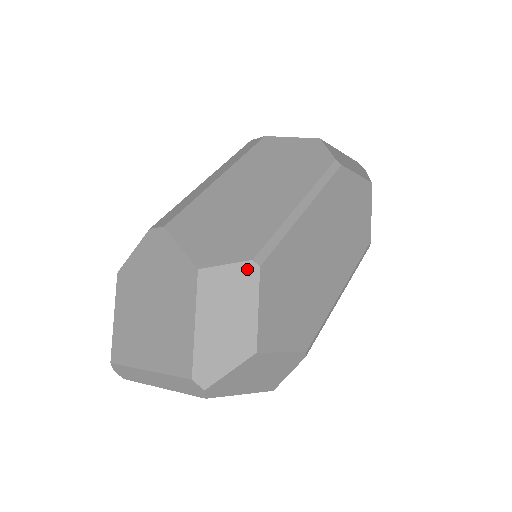
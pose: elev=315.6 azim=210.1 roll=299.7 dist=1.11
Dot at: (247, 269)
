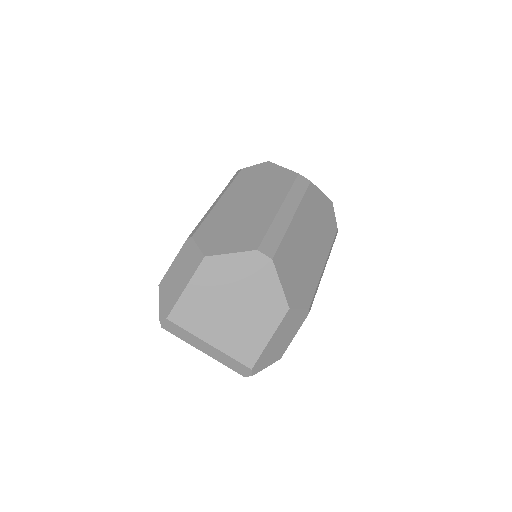
Dot at: (305, 313)
